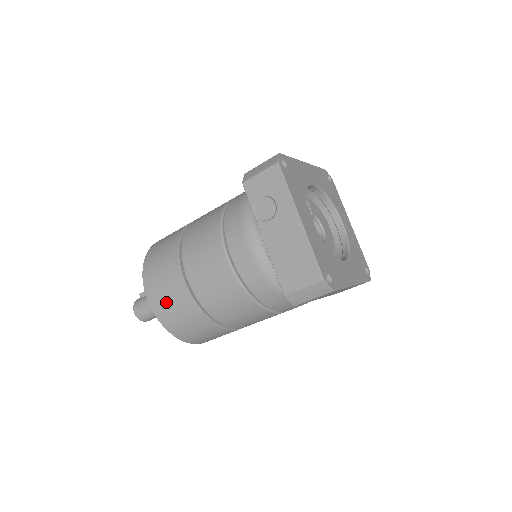
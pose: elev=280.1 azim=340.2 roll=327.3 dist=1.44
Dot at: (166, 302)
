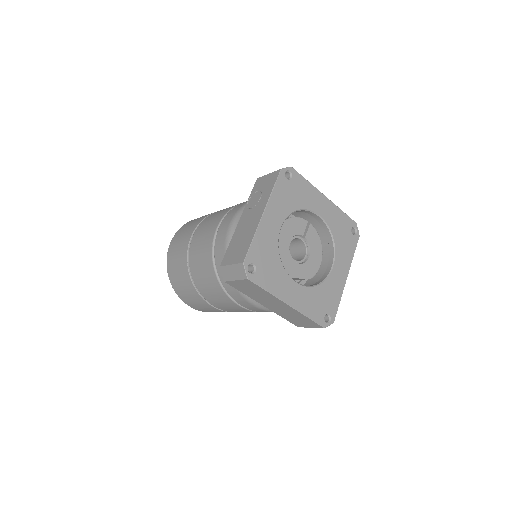
Dot at: (176, 248)
